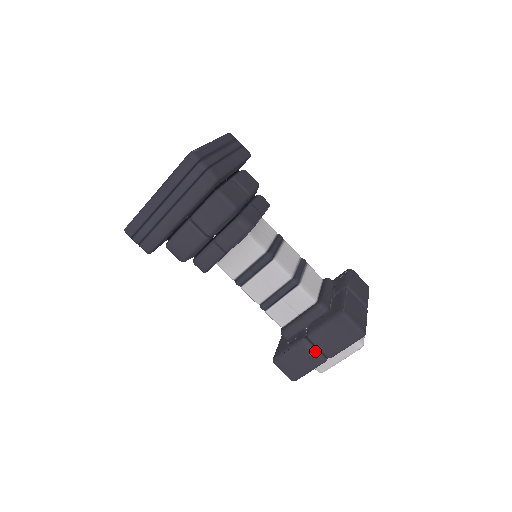
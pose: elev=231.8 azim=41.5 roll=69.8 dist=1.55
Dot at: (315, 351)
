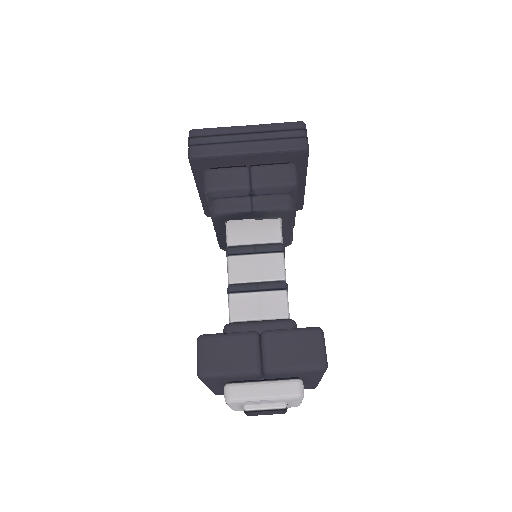
Dot at: (258, 352)
